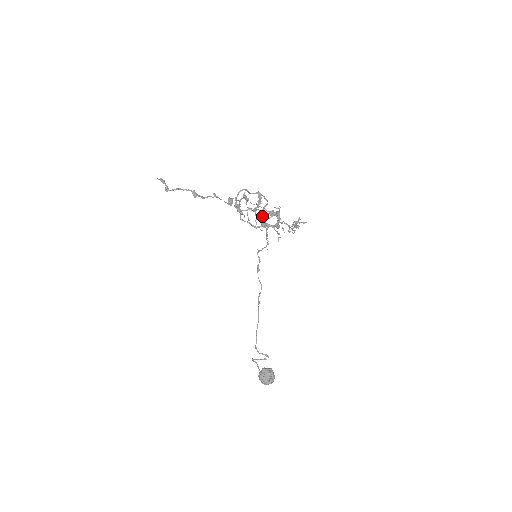
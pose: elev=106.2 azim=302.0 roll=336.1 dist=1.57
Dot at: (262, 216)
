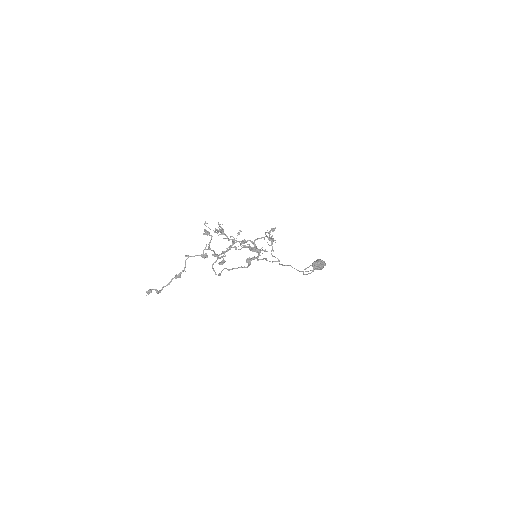
Dot at: occluded
